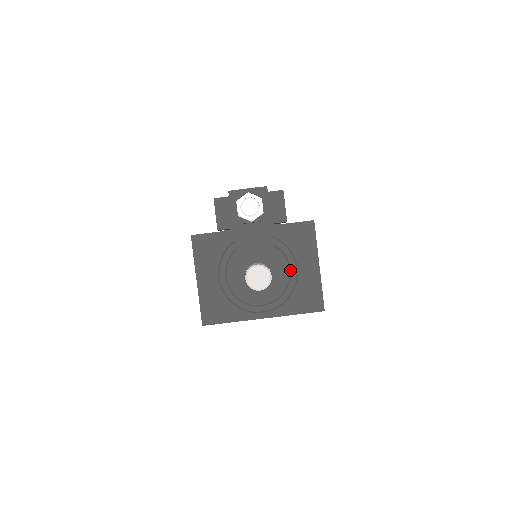
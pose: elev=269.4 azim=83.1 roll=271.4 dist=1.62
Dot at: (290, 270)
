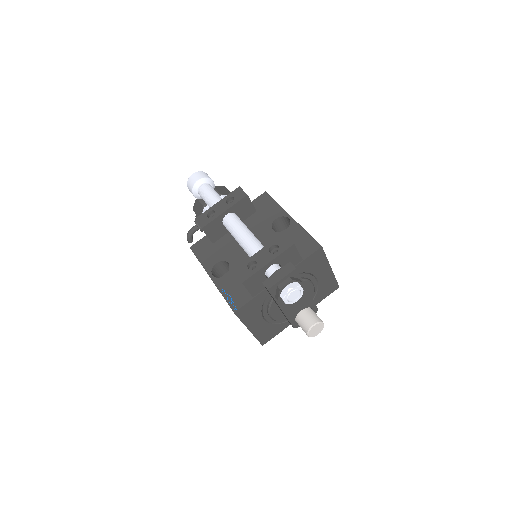
Dot at: (313, 285)
